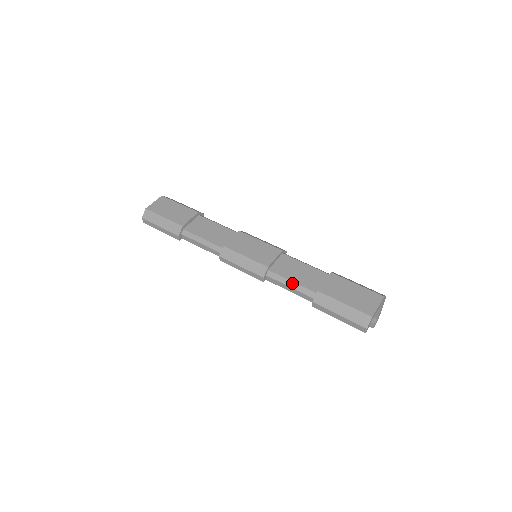
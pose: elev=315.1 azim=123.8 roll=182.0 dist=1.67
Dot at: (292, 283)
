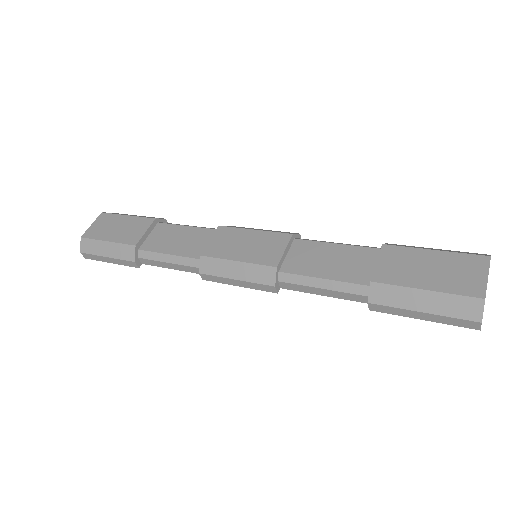
Dot at: (323, 281)
